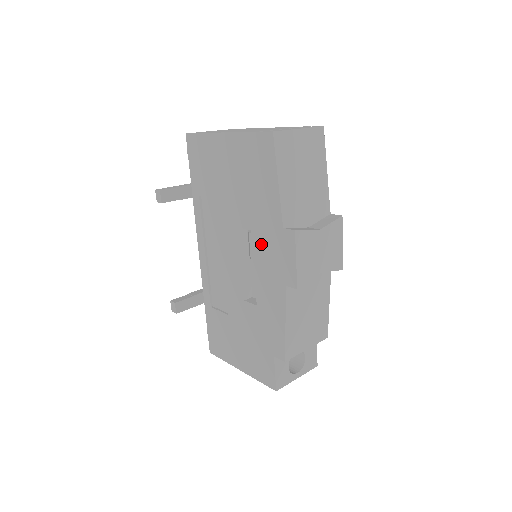
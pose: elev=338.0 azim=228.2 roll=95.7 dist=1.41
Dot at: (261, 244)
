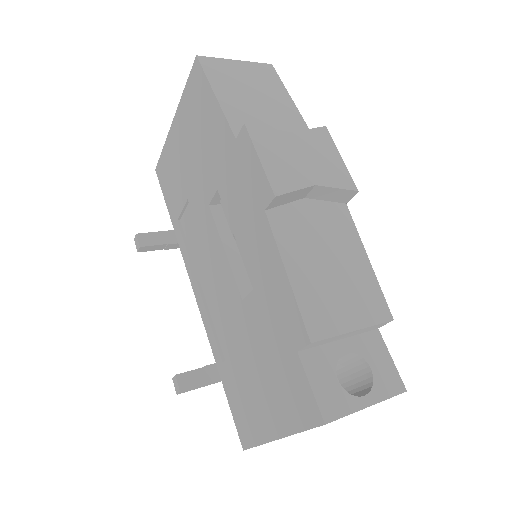
Dot at: (228, 192)
